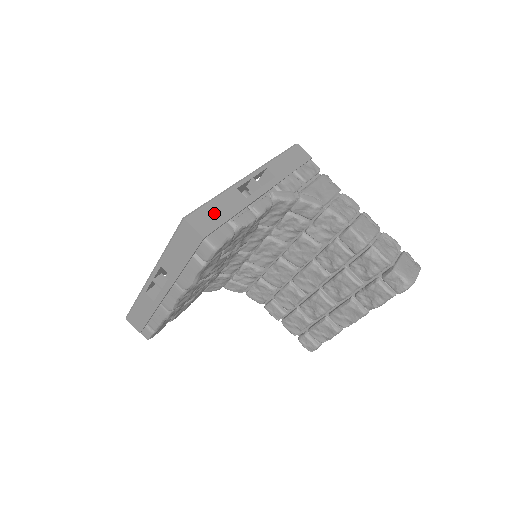
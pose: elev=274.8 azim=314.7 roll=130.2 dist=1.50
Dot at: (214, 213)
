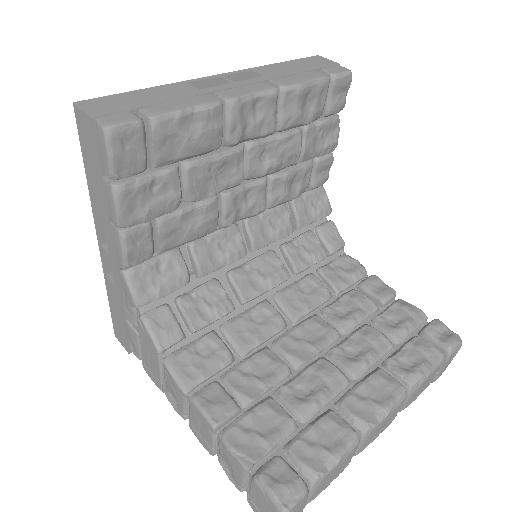
Dot at: occluded
